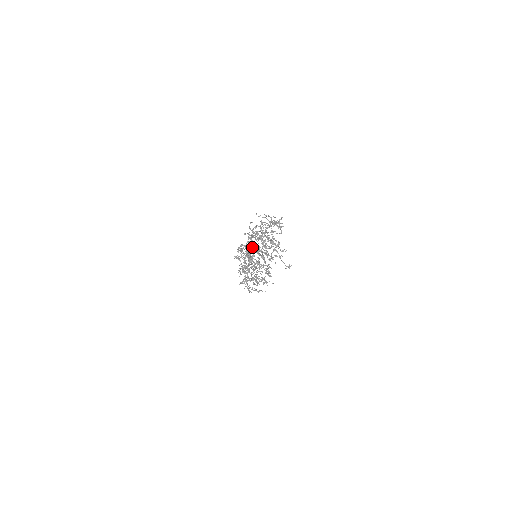
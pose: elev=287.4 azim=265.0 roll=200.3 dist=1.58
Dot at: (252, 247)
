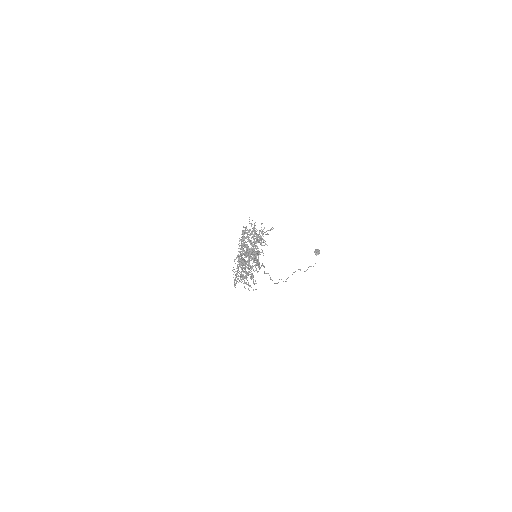
Dot at: occluded
